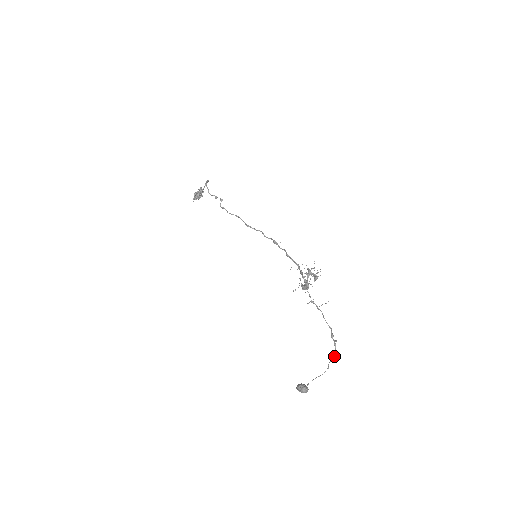
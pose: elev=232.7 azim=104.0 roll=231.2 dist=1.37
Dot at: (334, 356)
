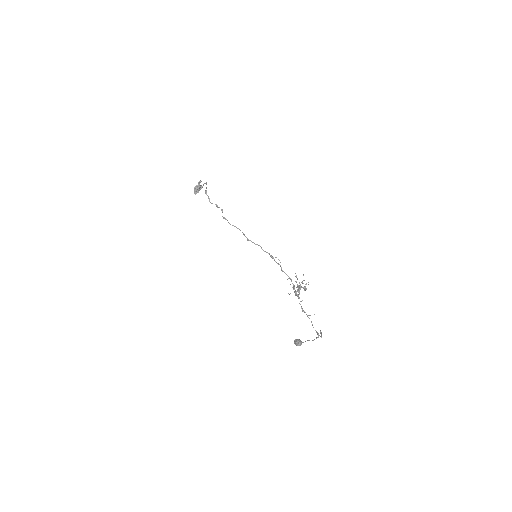
Dot at: occluded
